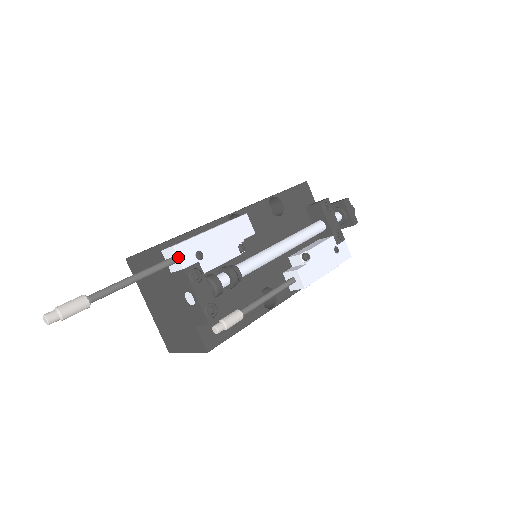
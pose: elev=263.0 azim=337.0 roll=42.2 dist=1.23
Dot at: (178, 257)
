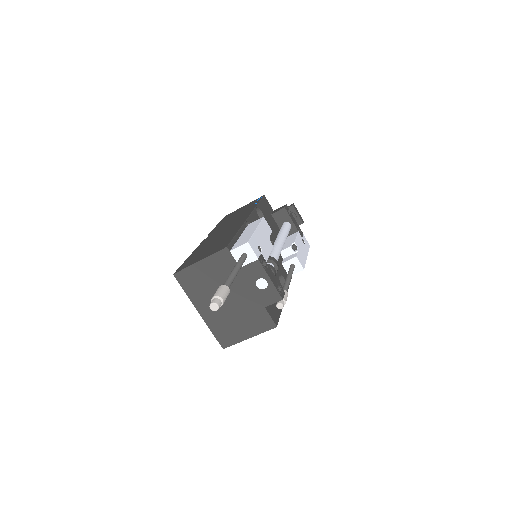
Dot at: (252, 250)
